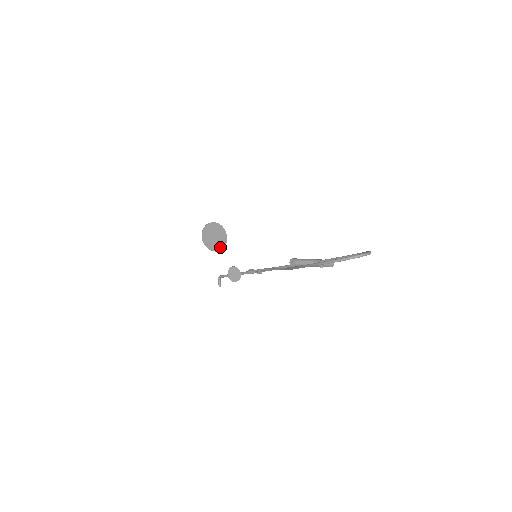
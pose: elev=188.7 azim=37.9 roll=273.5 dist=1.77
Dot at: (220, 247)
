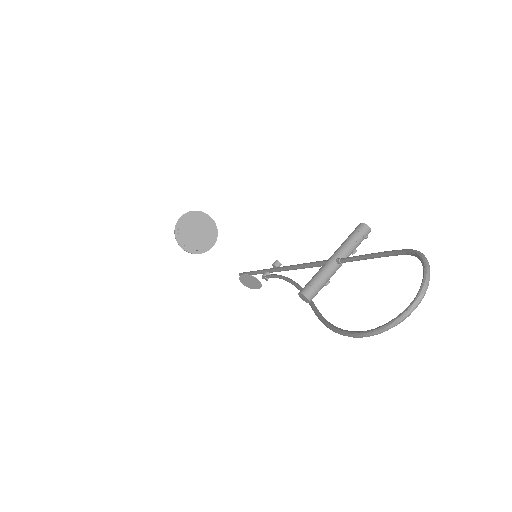
Dot at: (213, 238)
